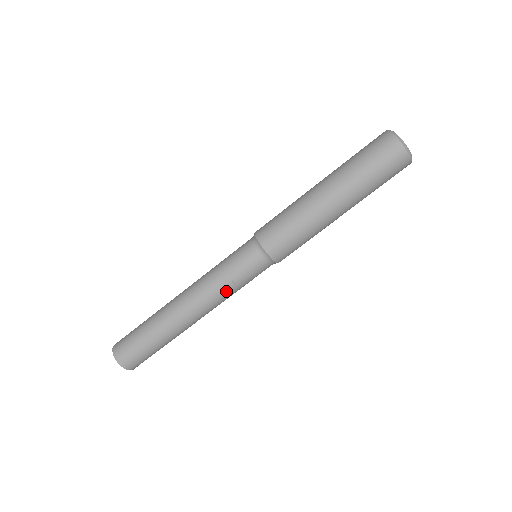
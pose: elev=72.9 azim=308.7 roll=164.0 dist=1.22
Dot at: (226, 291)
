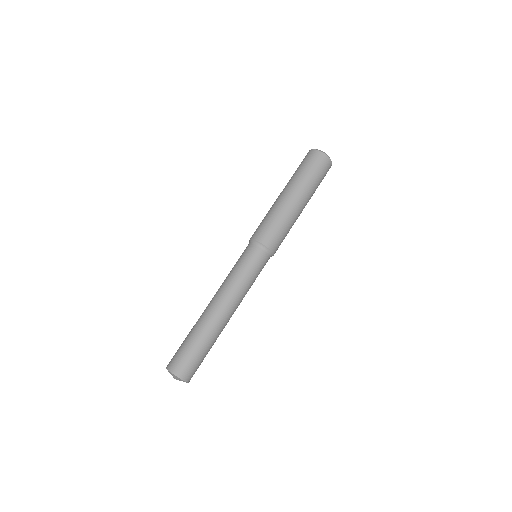
Dot at: (242, 283)
